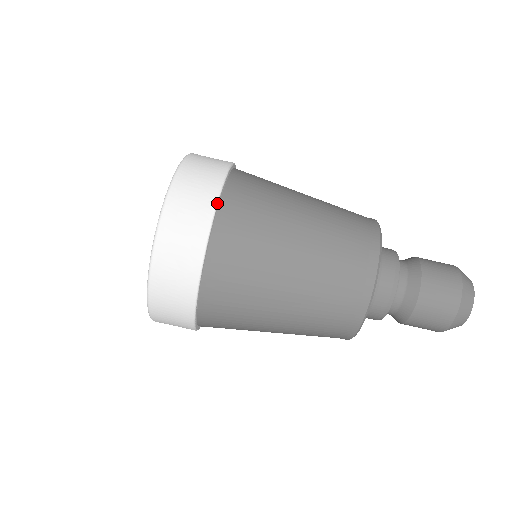
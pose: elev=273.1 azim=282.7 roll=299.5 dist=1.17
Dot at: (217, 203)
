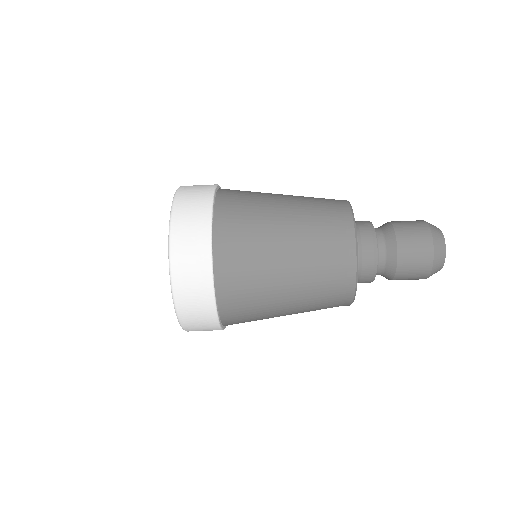
Dot at: occluded
